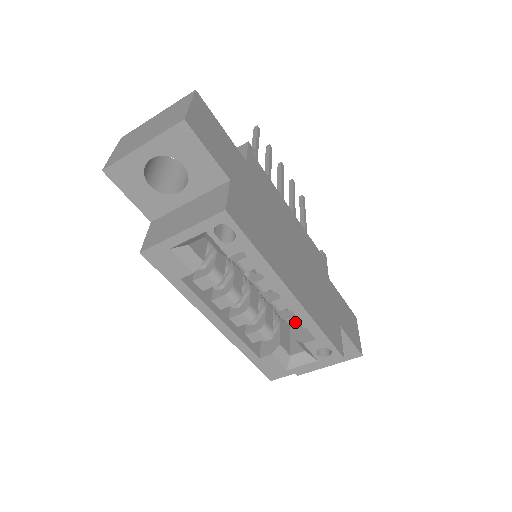
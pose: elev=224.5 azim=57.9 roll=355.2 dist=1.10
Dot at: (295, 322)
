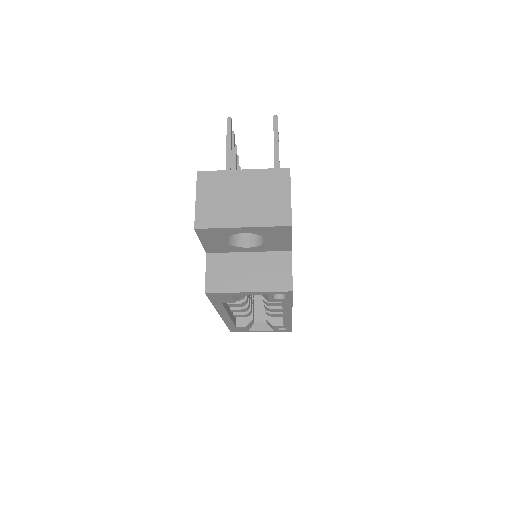
Dot at: (275, 315)
